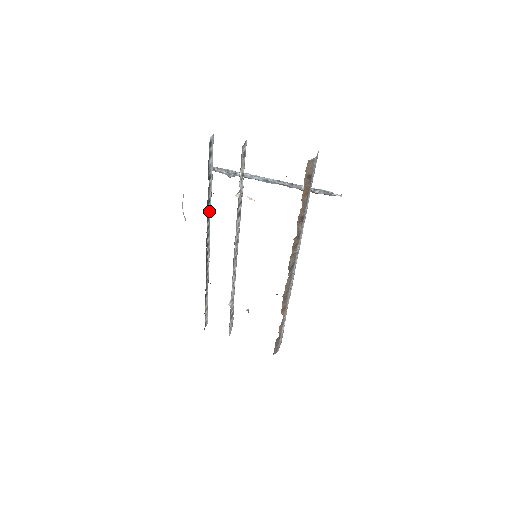
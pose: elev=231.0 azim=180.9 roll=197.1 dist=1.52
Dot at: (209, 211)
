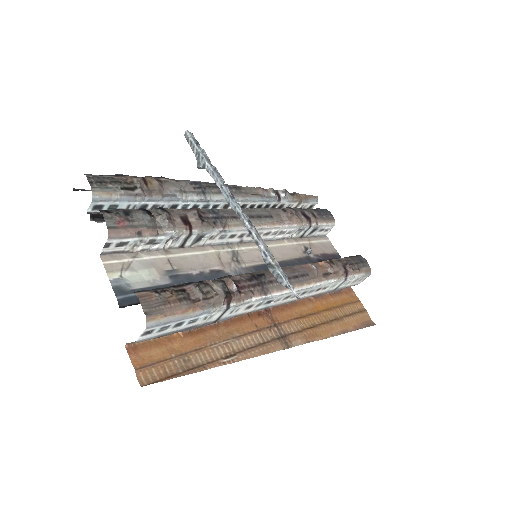
Dot at: (188, 204)
